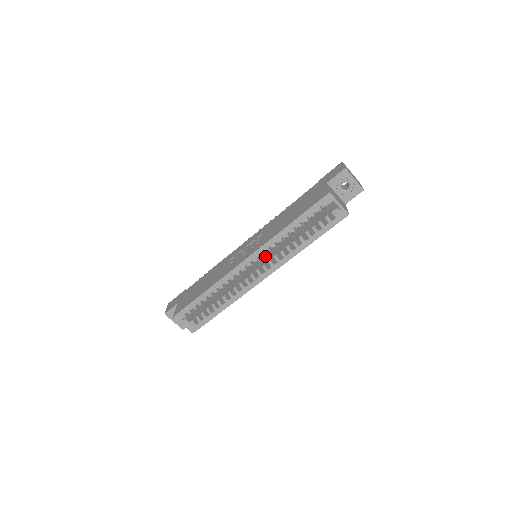
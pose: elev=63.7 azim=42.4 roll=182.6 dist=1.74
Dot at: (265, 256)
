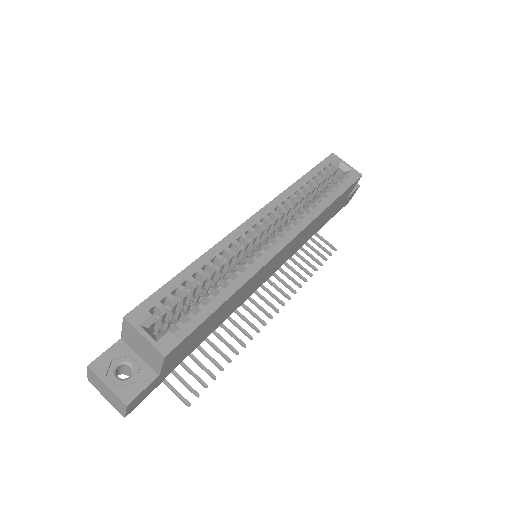
Dot at: occluded
